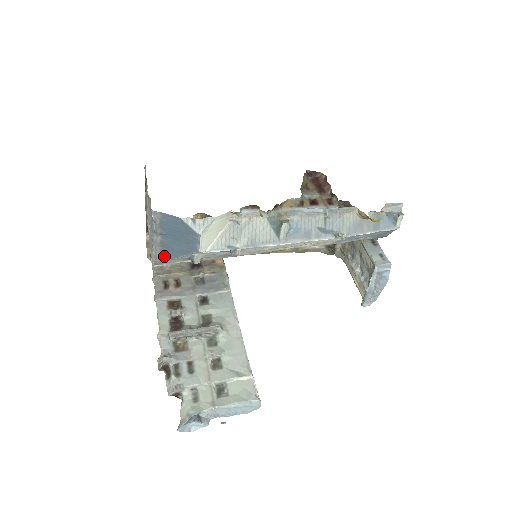
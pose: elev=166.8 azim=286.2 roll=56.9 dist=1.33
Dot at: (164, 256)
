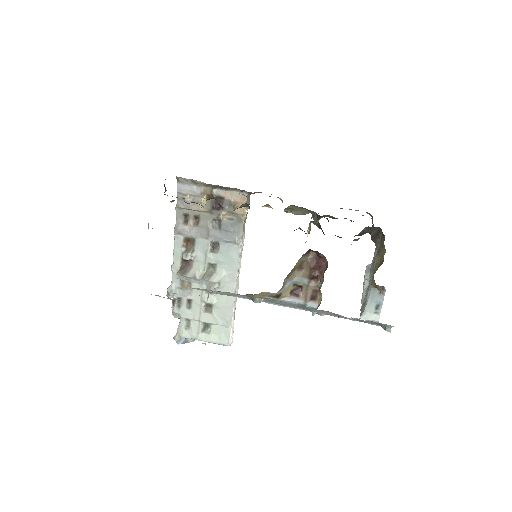
Dot at: occluded
